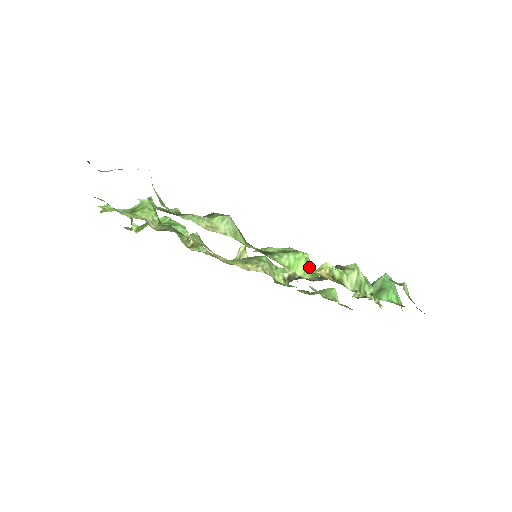
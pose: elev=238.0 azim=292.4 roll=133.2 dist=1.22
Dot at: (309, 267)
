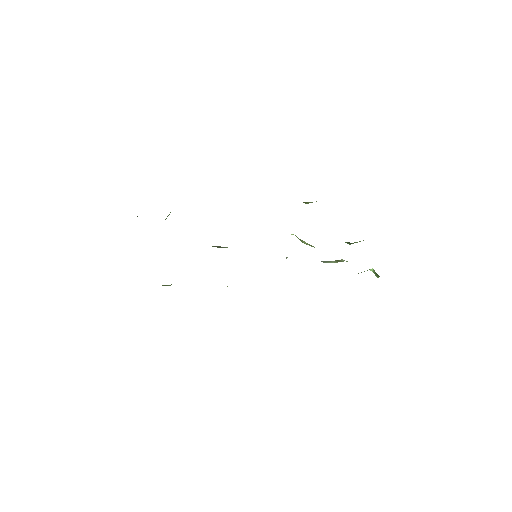
Dot at: occluded
